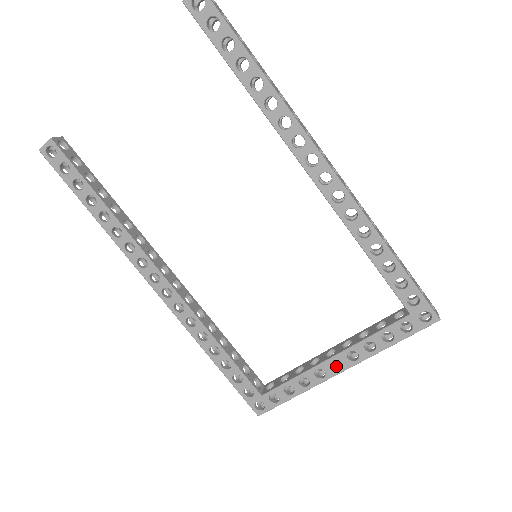
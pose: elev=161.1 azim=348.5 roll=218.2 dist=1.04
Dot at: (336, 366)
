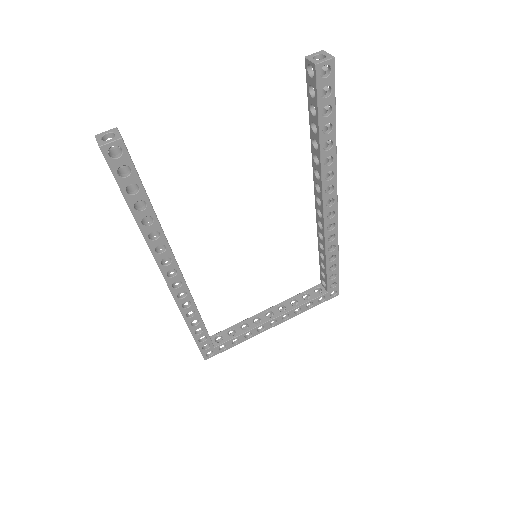
Dot at: occluded
